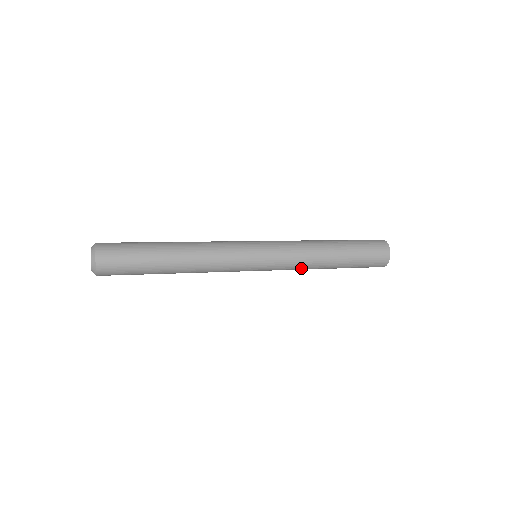
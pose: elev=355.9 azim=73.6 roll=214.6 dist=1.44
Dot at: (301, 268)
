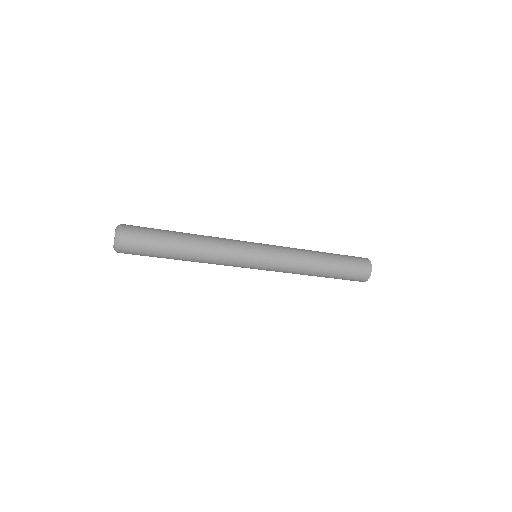
Dot at: (292, 273)
